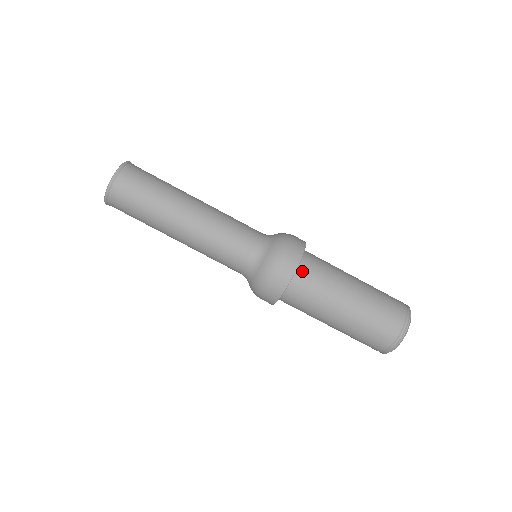
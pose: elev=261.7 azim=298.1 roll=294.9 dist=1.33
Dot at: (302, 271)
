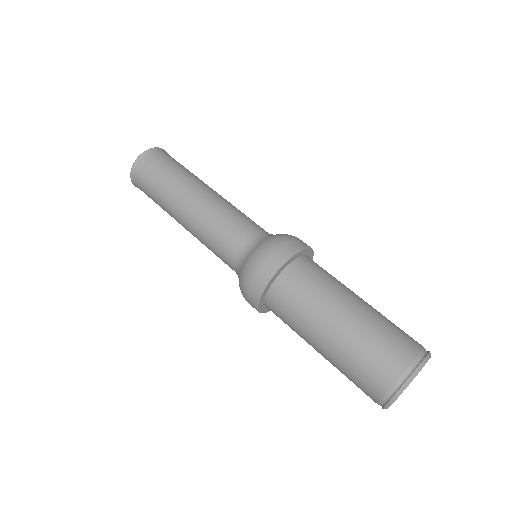
Dot at: occluded
